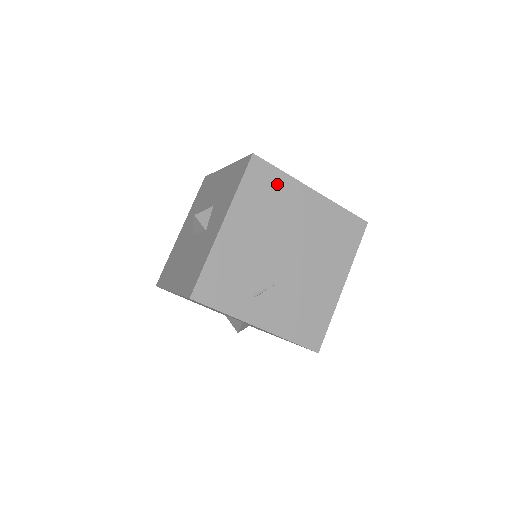
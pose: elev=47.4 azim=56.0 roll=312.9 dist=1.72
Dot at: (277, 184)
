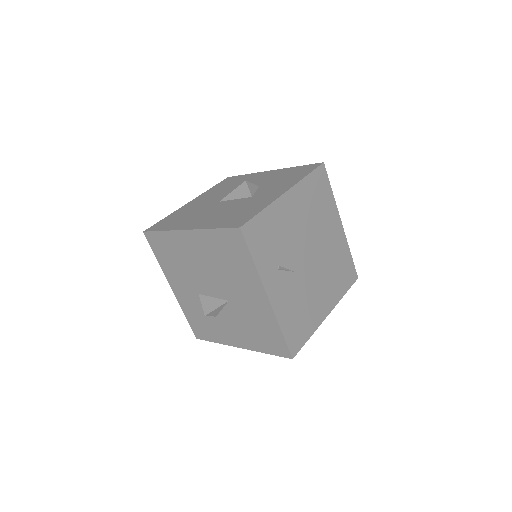
Dot at: (326, 197)
